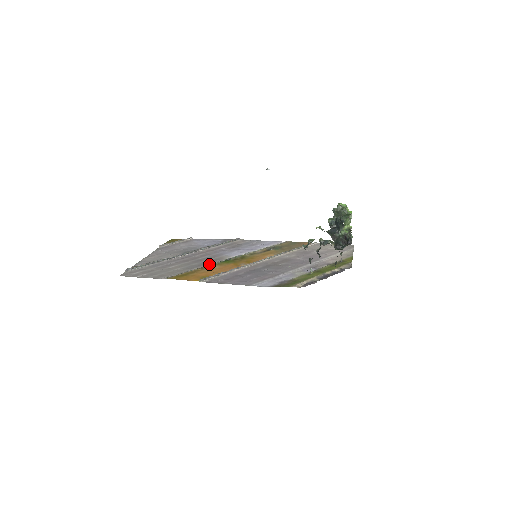
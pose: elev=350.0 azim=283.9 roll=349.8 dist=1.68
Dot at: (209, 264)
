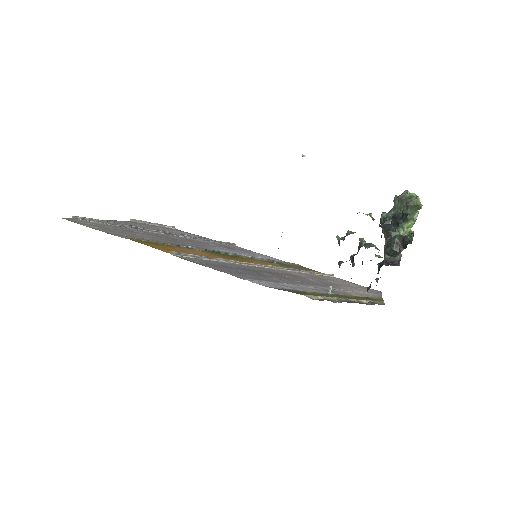
Dot at: (190, 246)
